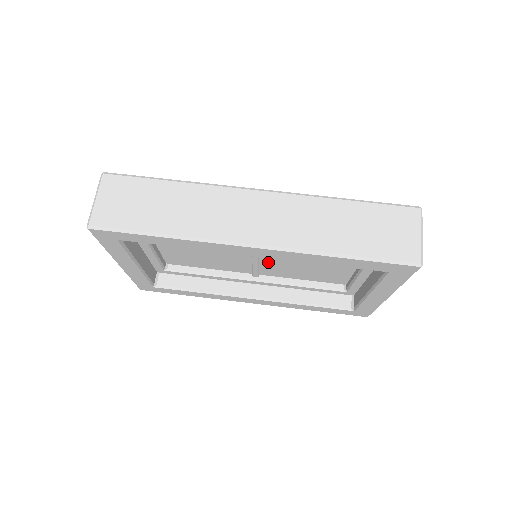
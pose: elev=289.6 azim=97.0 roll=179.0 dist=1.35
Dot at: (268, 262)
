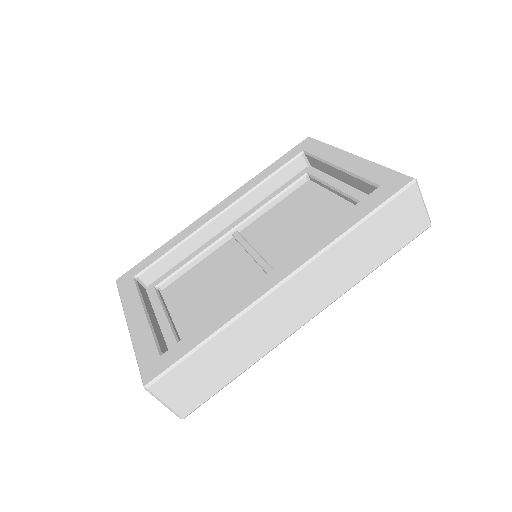
Dot at: (261, 244)
